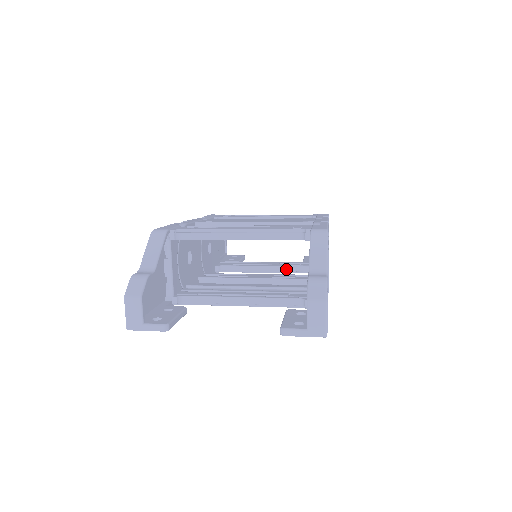
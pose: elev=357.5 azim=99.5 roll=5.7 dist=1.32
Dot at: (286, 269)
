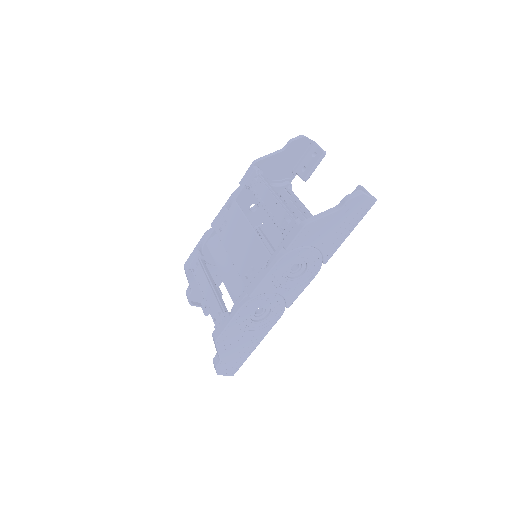
Dot at: occluded
